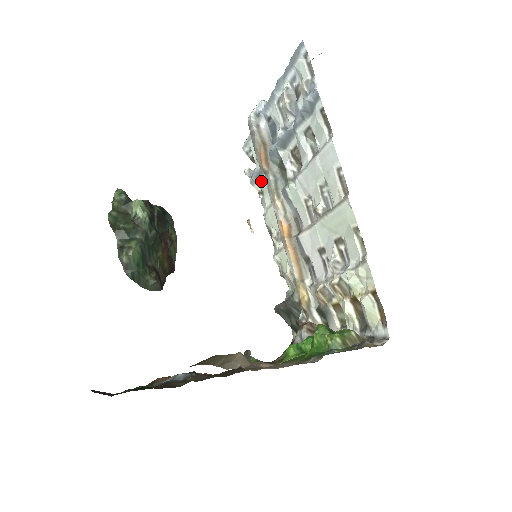
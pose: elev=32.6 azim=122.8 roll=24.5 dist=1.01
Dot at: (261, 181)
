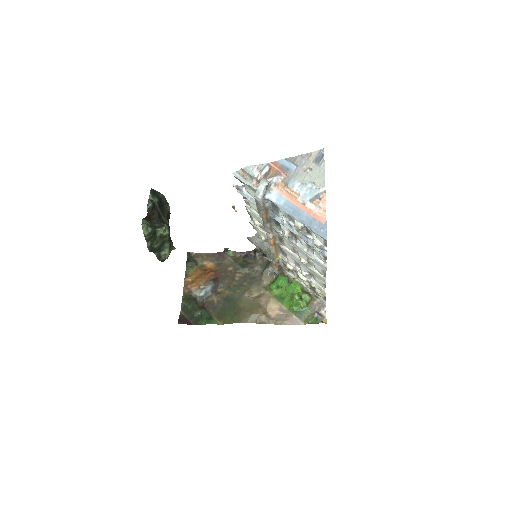
Dot at: (250, 201)
